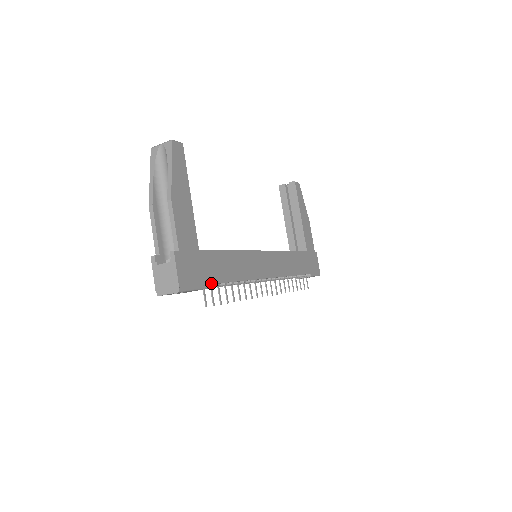
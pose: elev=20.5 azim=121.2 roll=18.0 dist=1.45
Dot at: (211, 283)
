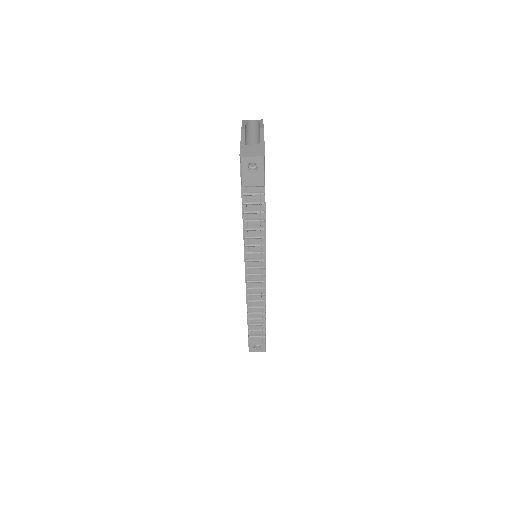
Dot at: occluded
